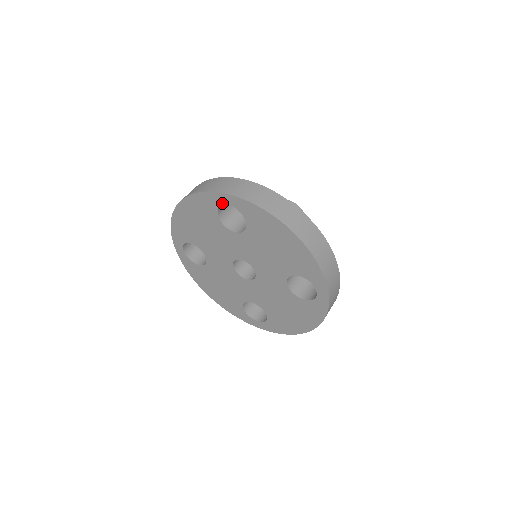
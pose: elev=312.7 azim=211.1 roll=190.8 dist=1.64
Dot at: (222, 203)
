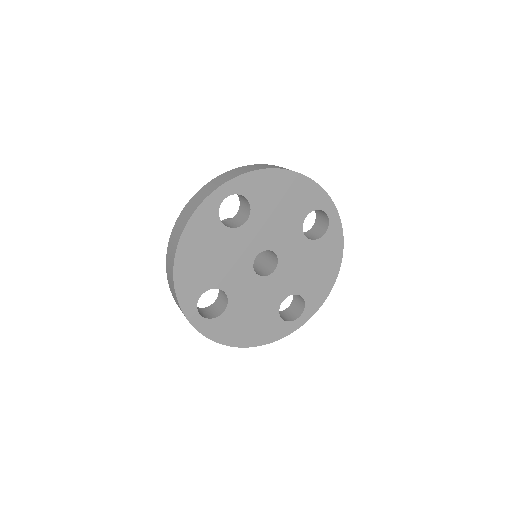
Dot at: (220, 201)
